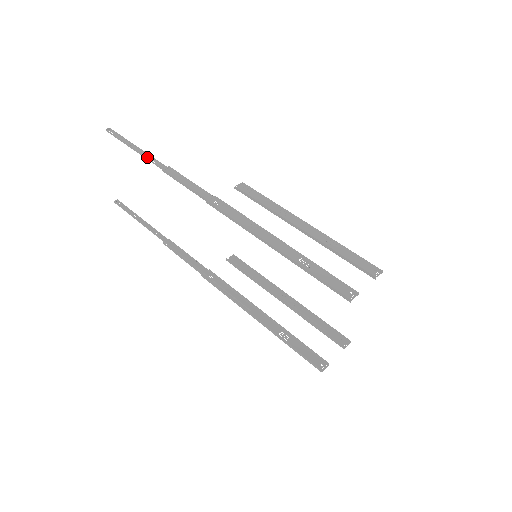
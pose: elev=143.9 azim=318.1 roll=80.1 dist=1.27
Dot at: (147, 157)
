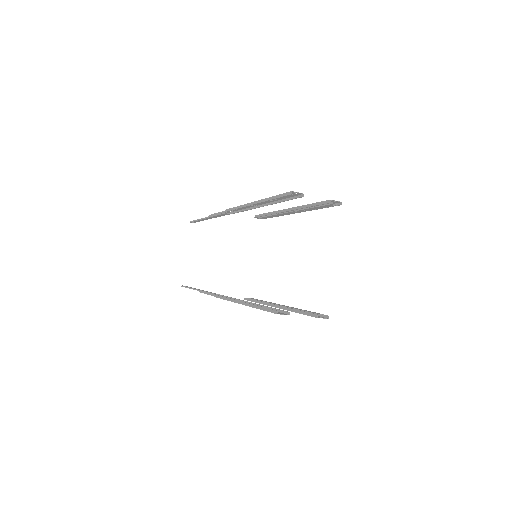
Dot at: (205, 219)
